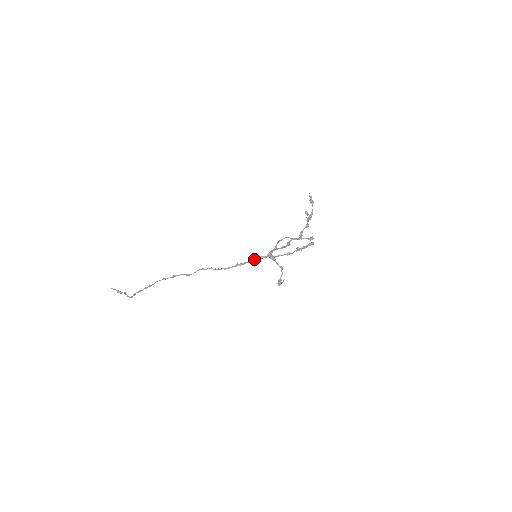
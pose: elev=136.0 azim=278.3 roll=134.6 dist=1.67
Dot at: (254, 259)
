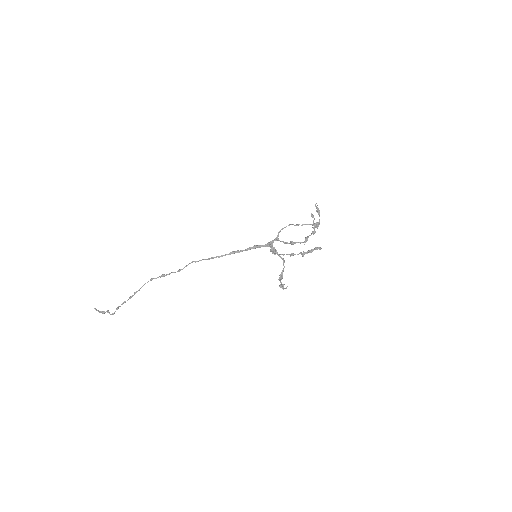
Dot at: (252, 247)
